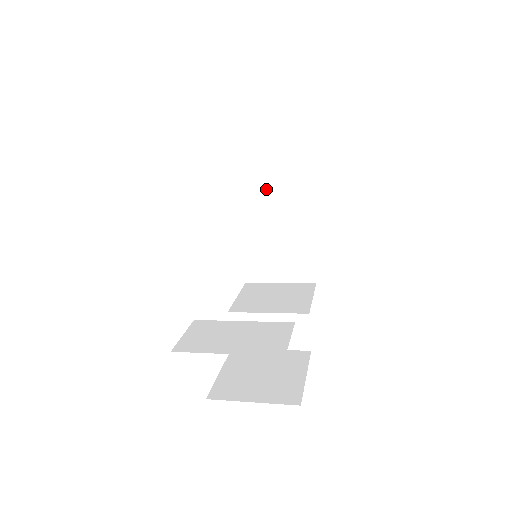
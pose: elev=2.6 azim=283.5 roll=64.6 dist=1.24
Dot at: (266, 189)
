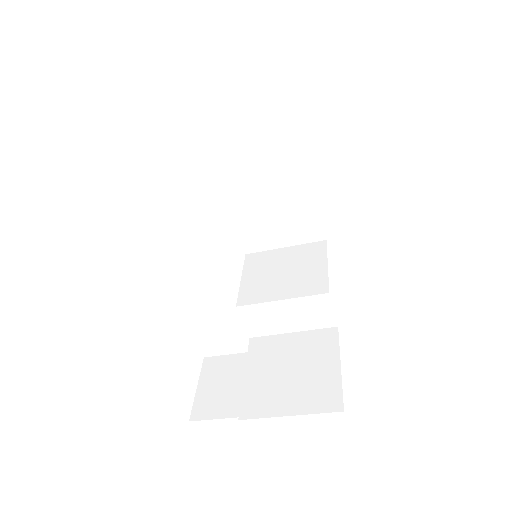
Dot at: (245, 149)
